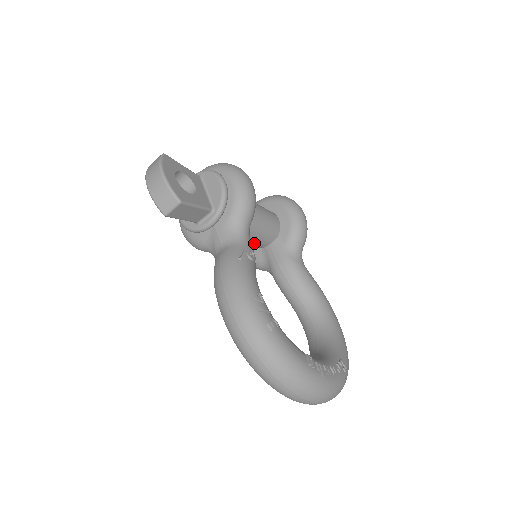
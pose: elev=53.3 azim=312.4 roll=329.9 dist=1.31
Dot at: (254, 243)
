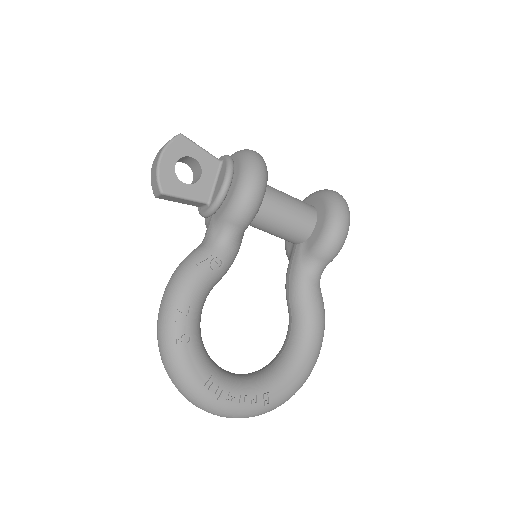
Dot at: (279, 237)
